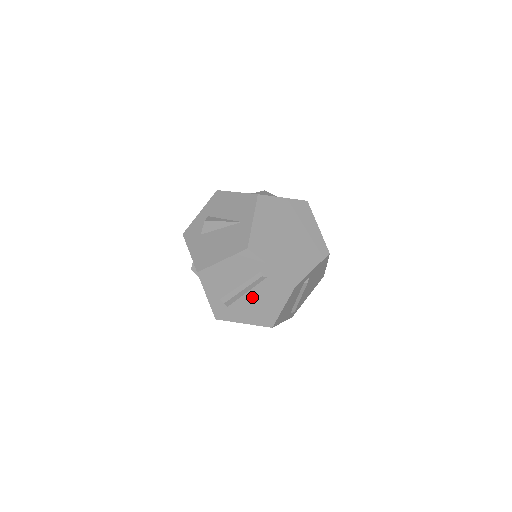
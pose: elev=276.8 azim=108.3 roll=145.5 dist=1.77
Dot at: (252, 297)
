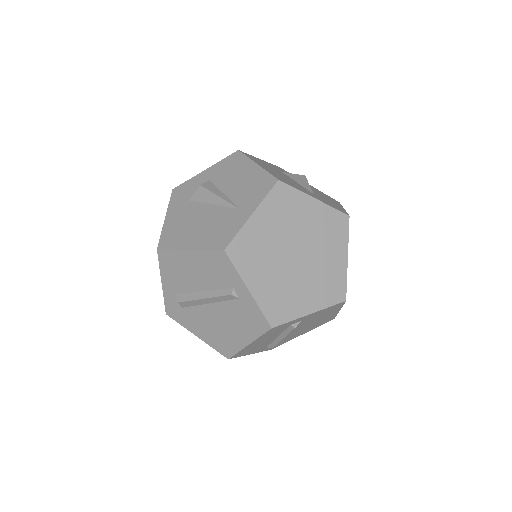
Dot at: (214, 312)
